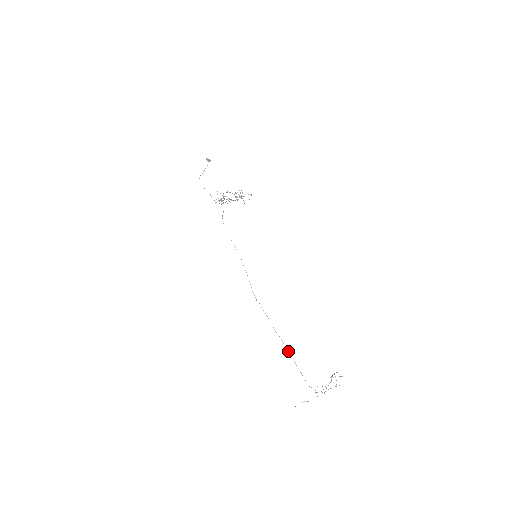
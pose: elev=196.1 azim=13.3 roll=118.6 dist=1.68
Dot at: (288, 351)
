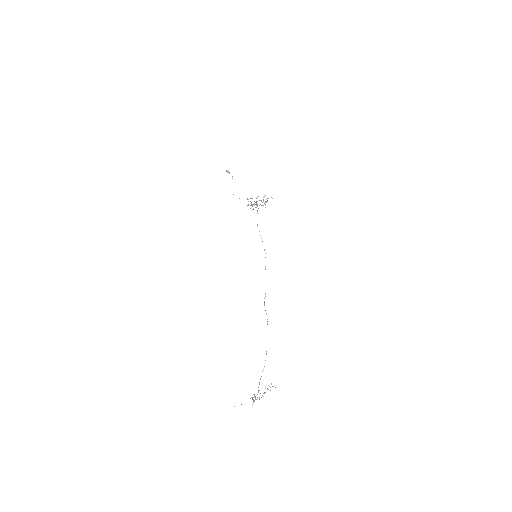
Dot at: occluded
